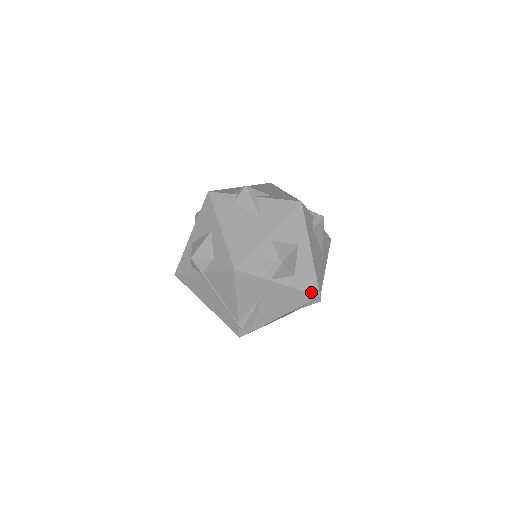
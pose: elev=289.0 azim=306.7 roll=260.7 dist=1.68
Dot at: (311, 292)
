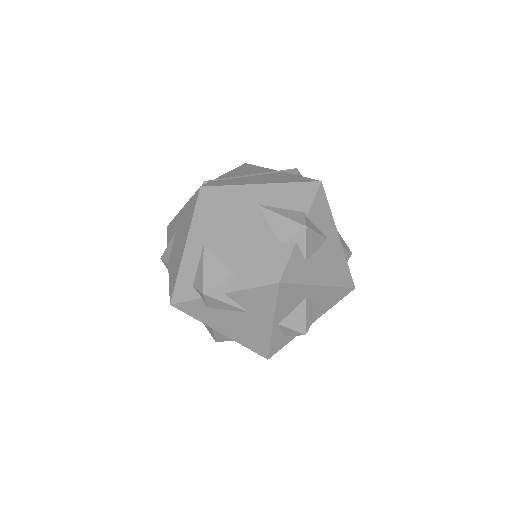
Dot at: (344, 296)
